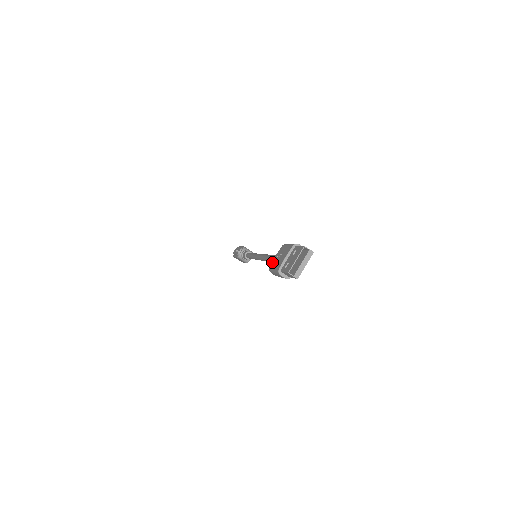
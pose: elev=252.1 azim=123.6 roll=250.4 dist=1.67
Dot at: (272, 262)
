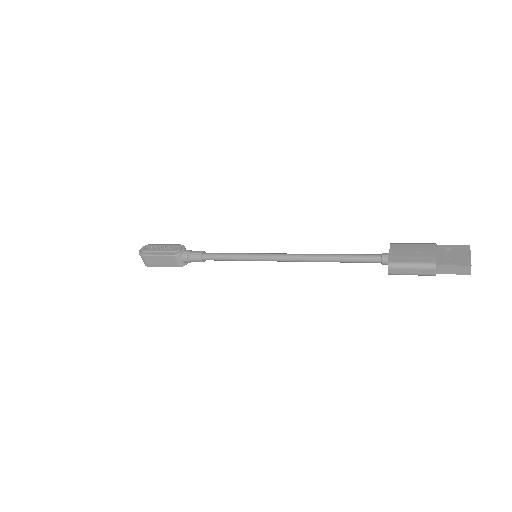
Dot at: (392, 257)
